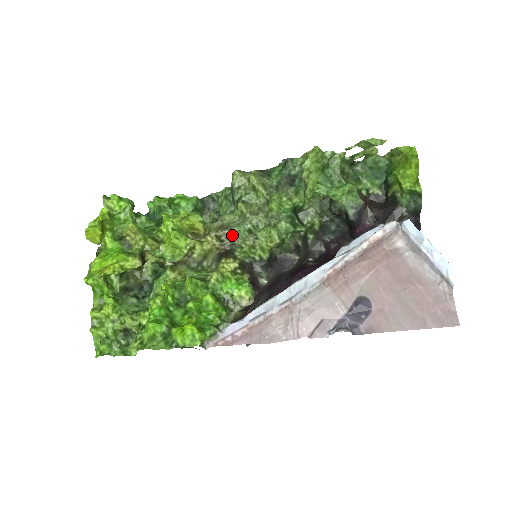
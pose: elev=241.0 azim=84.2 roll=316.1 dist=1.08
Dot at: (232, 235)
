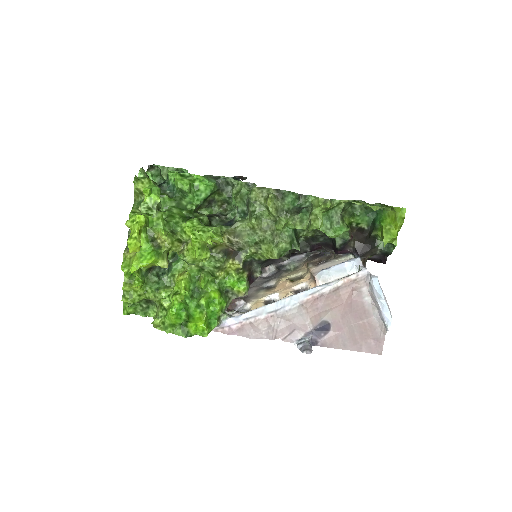
Dot at: (241, 243)
